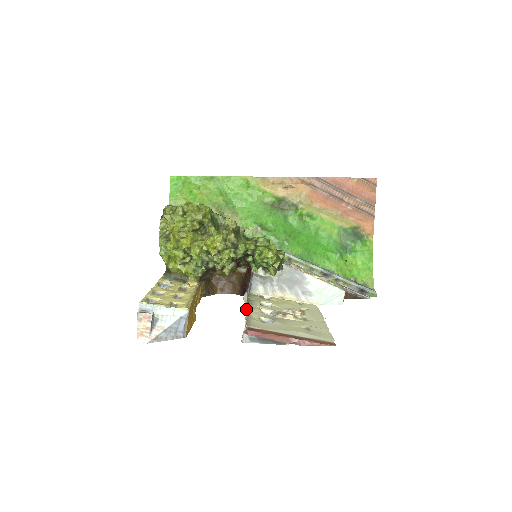
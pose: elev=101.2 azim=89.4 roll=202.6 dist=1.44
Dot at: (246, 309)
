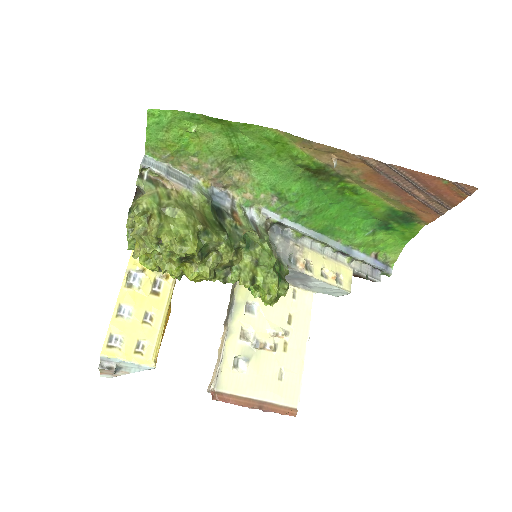
Dot at: (228, 308)
